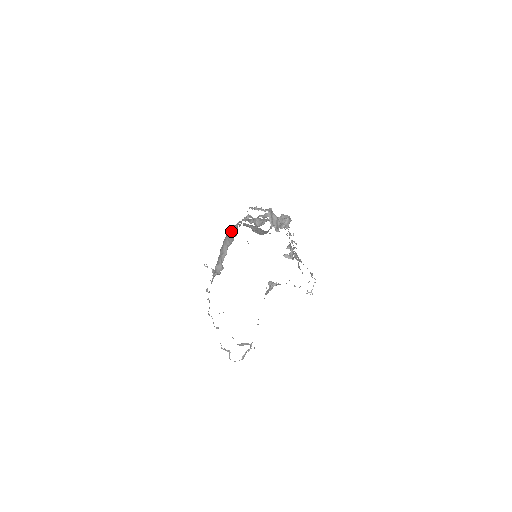
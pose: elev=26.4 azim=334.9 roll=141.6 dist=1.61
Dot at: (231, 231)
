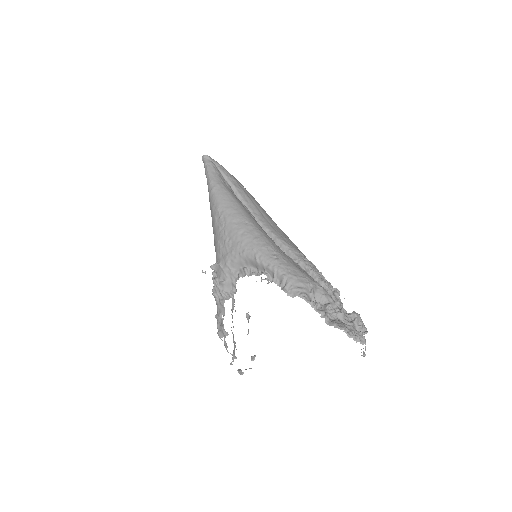
Dot at: (259, 263)
